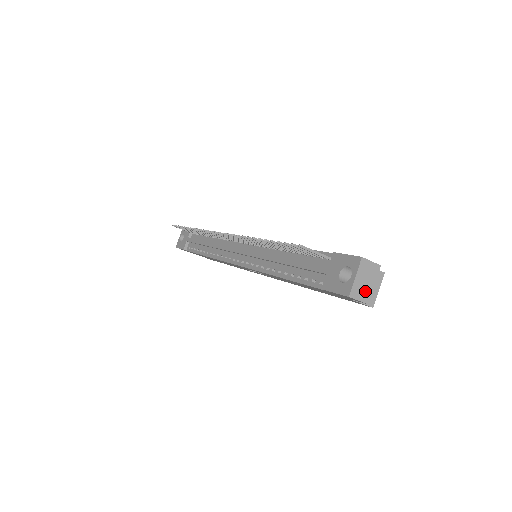
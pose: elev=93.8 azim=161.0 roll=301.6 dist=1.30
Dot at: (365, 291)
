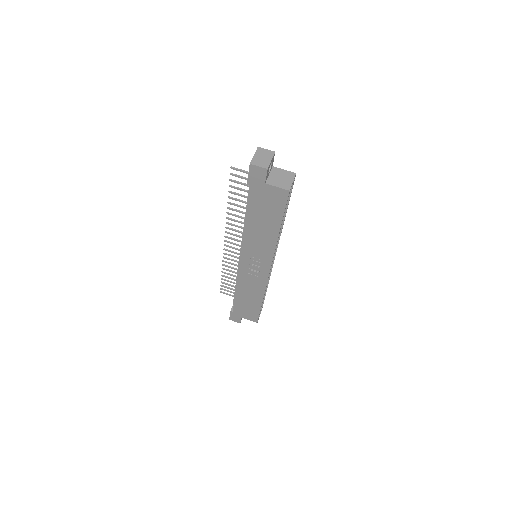
Dot at: (264, 163)
